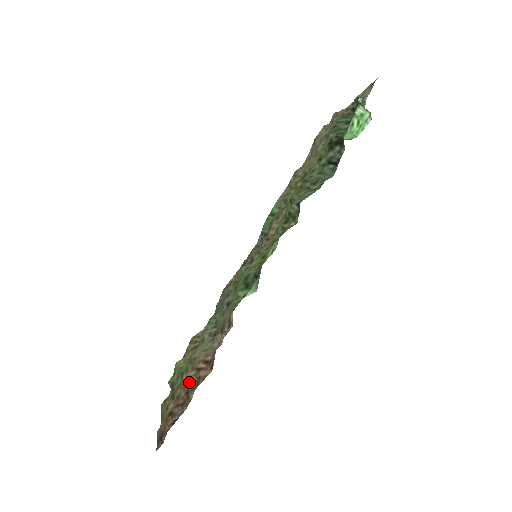
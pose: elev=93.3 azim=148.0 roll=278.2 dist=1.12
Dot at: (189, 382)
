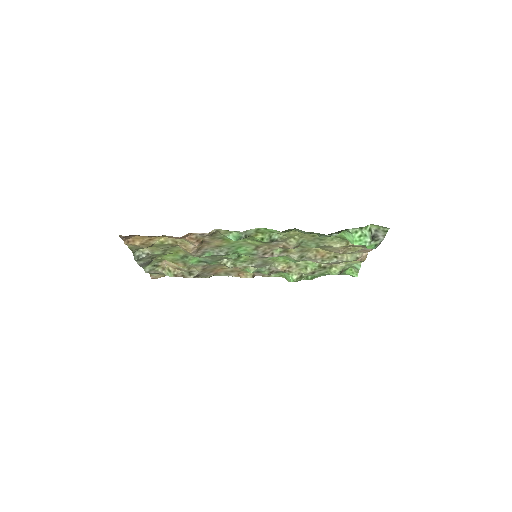
Dot at: occluded
